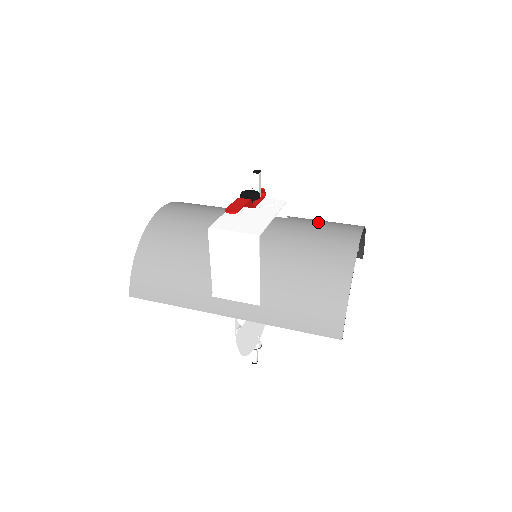
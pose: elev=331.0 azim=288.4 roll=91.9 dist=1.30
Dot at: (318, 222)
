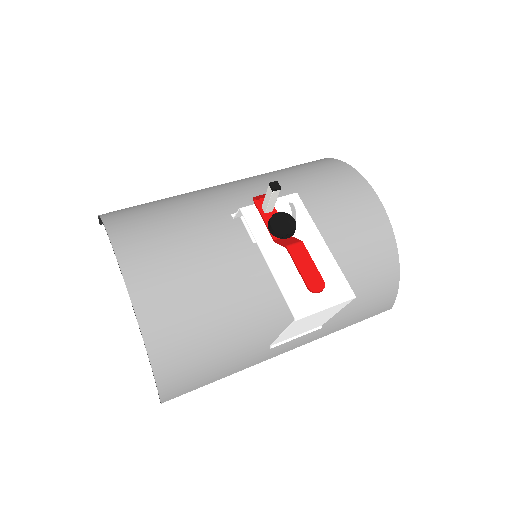
Dot at: (321, 193)
